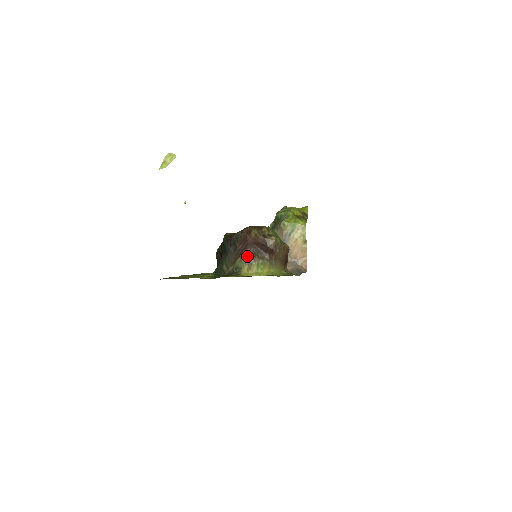
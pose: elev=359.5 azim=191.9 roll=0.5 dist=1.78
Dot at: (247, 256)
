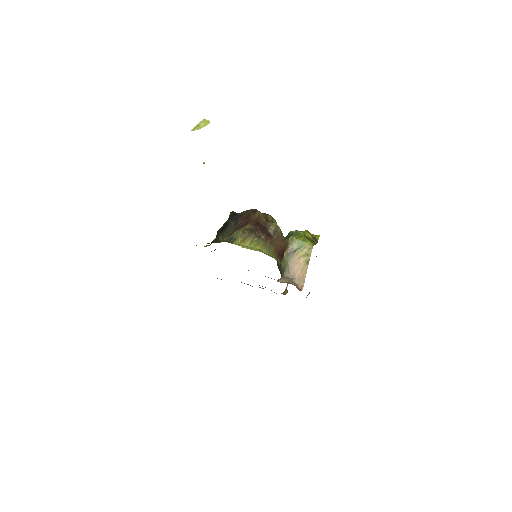
Dot at: (245, 230)
